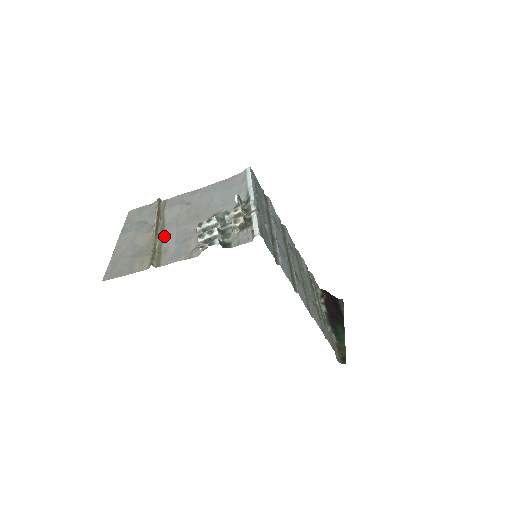
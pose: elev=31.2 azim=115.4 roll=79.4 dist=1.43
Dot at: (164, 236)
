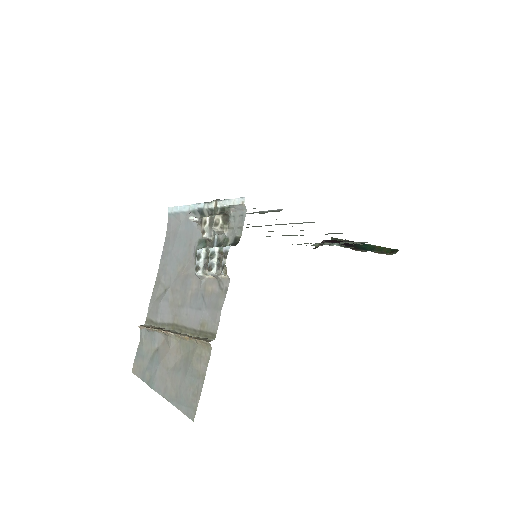
Dot at: (184, 325)
